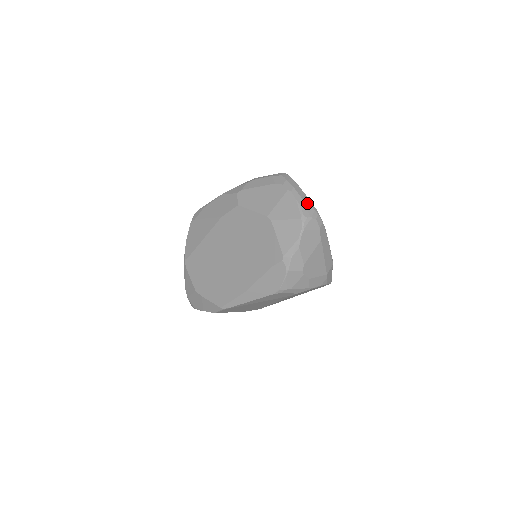
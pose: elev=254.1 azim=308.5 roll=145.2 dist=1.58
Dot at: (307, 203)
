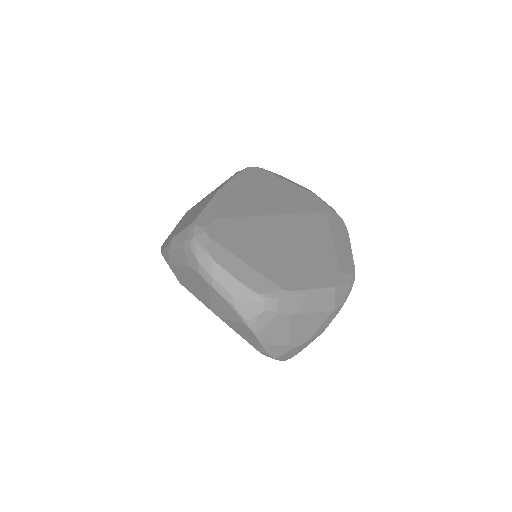
Dot at: (240, 296)
